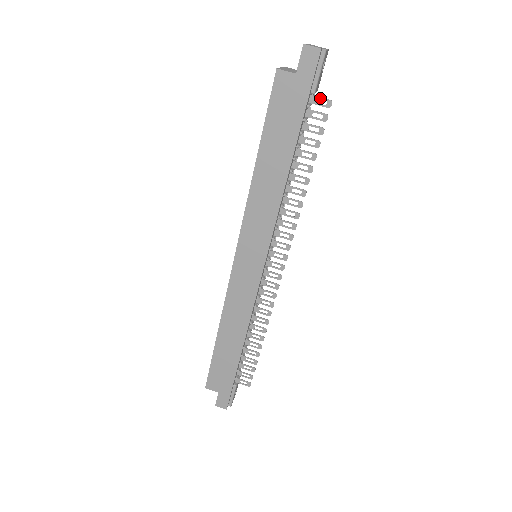
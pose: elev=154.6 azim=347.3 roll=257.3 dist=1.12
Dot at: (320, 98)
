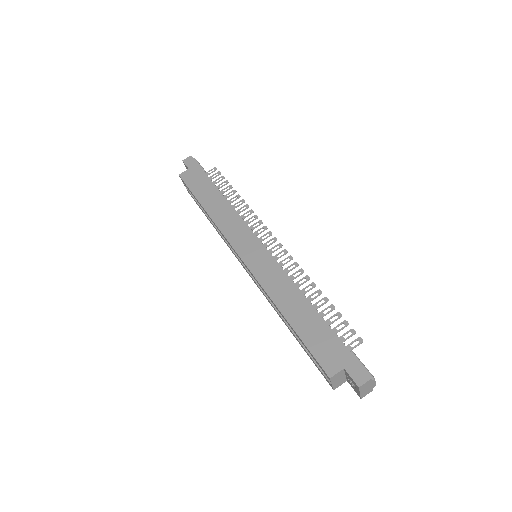
Dot at: (209, 171)
